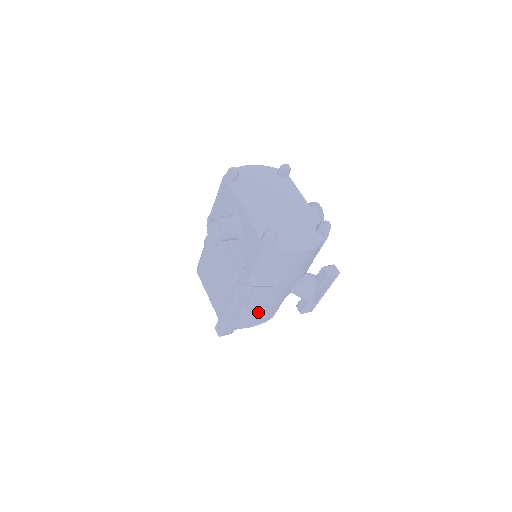
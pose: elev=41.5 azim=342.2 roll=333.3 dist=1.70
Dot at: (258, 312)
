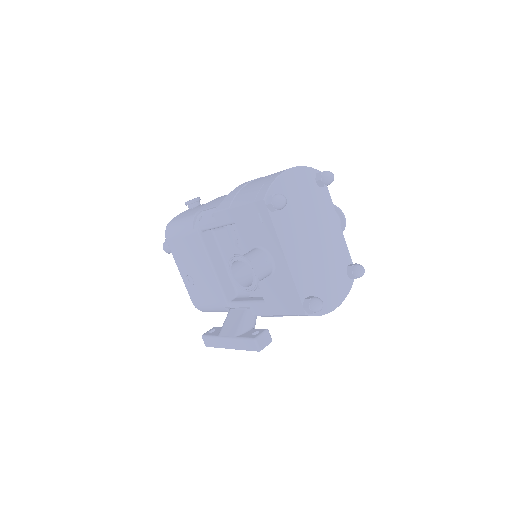
Dot at: occluded
